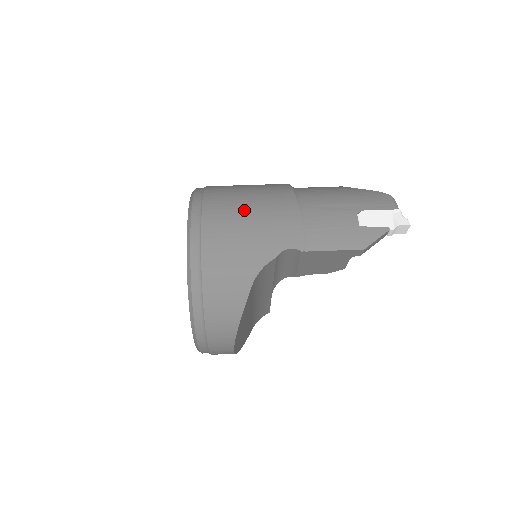
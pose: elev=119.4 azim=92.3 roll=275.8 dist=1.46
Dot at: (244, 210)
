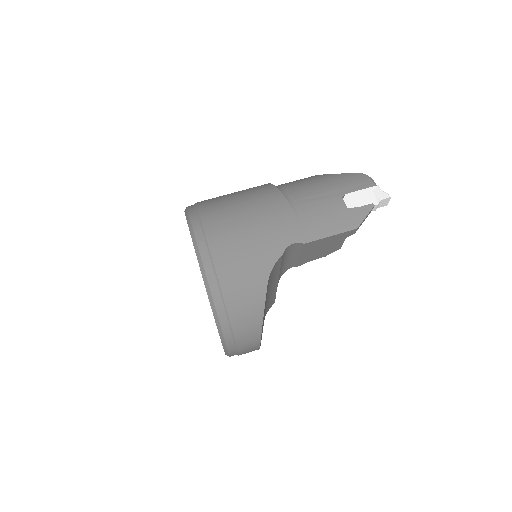
Dot at: (241, 218)
